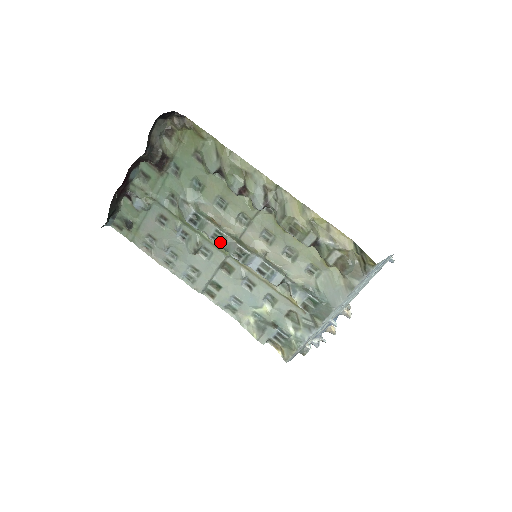
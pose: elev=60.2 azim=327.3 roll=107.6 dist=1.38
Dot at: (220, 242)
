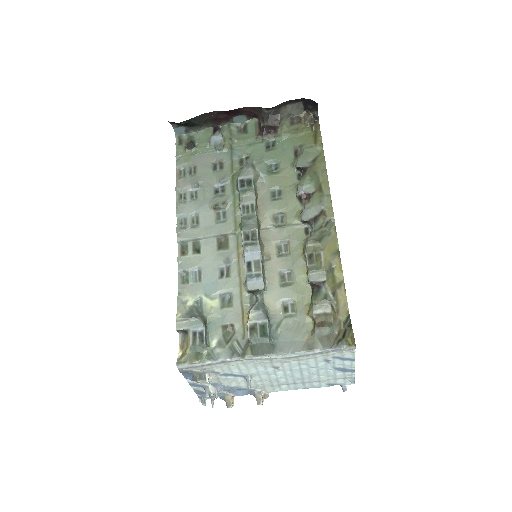
Dot at: (245, 215)
